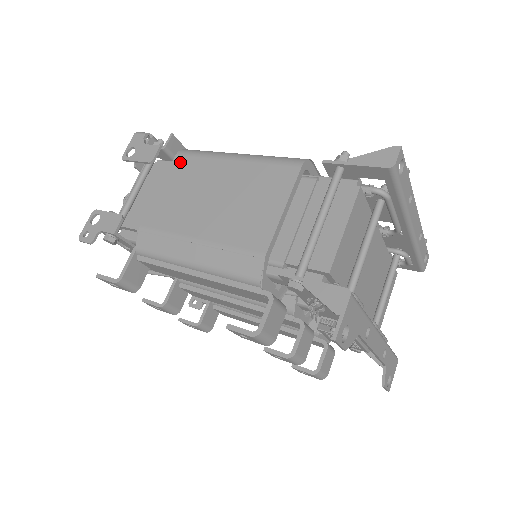
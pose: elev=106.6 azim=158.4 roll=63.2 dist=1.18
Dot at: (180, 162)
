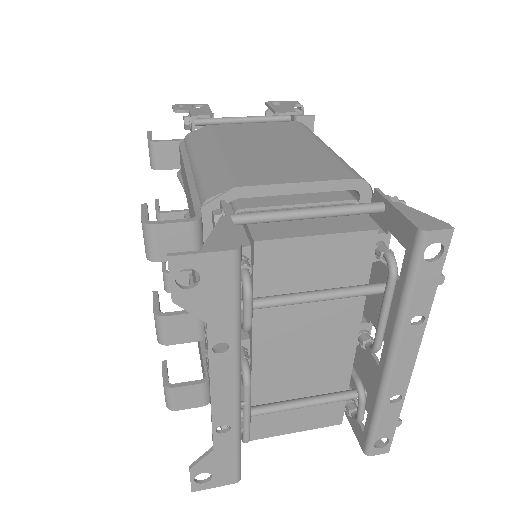
Dot at: (291, 124)
